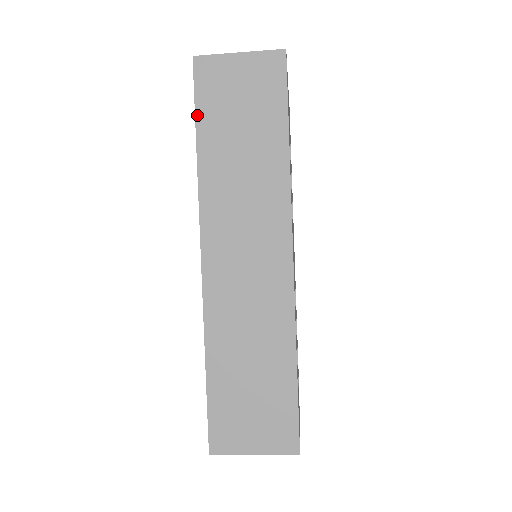
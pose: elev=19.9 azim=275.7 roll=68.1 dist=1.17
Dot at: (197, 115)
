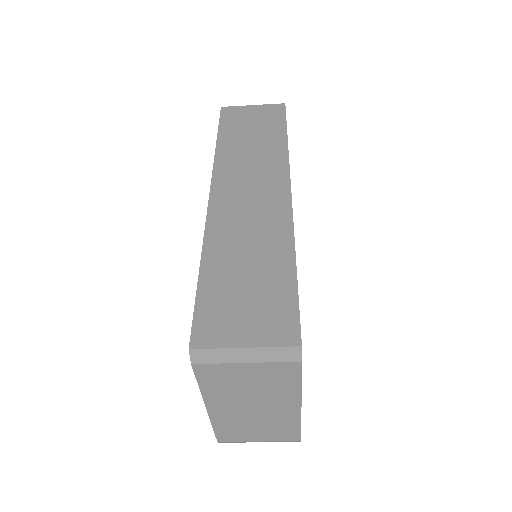
Dot at: (220, 128)
